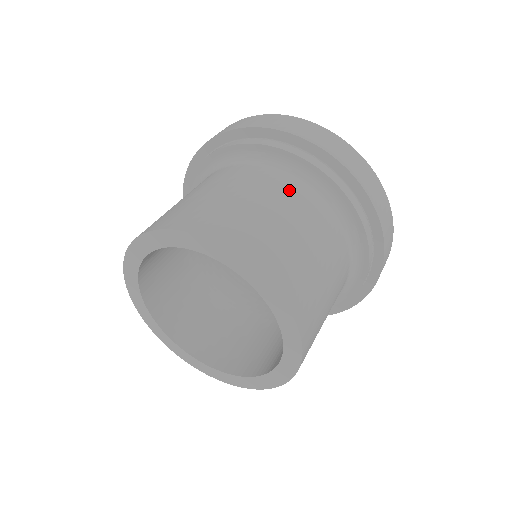
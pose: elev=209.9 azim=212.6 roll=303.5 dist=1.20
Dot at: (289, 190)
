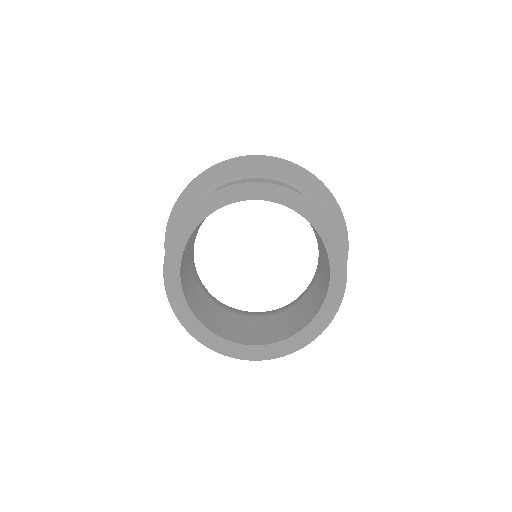
Dot at: occluded
